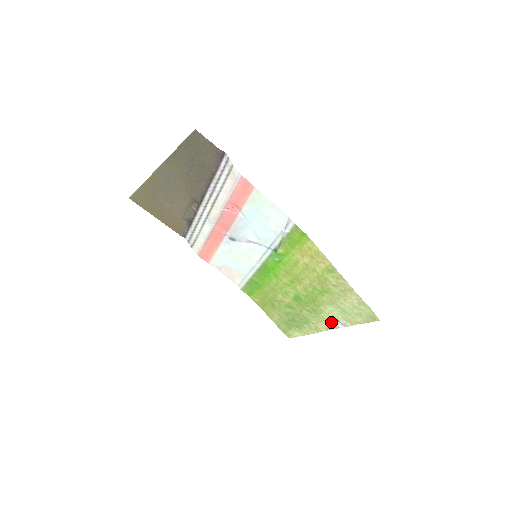
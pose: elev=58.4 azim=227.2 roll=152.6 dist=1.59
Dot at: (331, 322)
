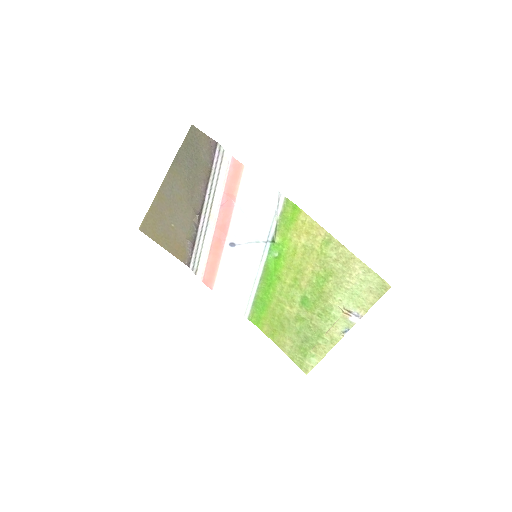
Dot at: (344, 319)
